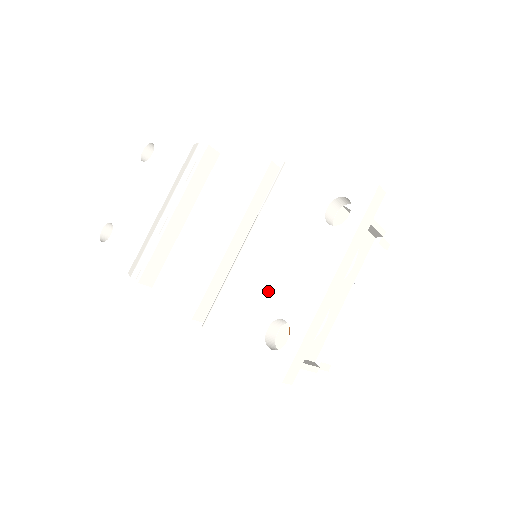
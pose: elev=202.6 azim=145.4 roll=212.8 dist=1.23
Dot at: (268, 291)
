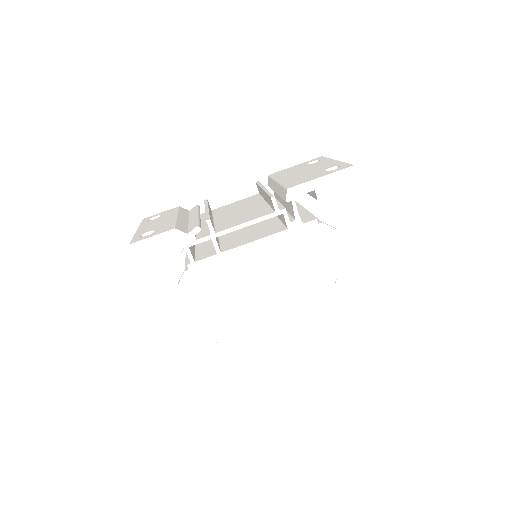
Dot at: (311, 172)
